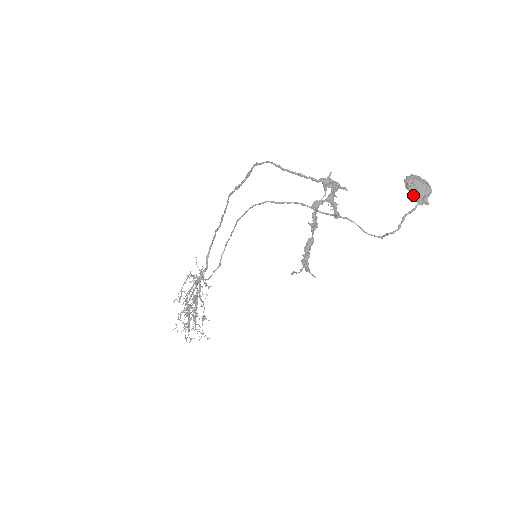
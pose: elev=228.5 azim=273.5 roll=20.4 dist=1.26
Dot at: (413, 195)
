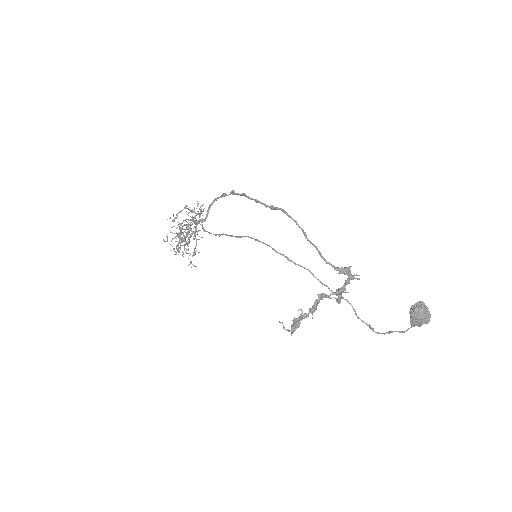
Dot at: (411, 321)
